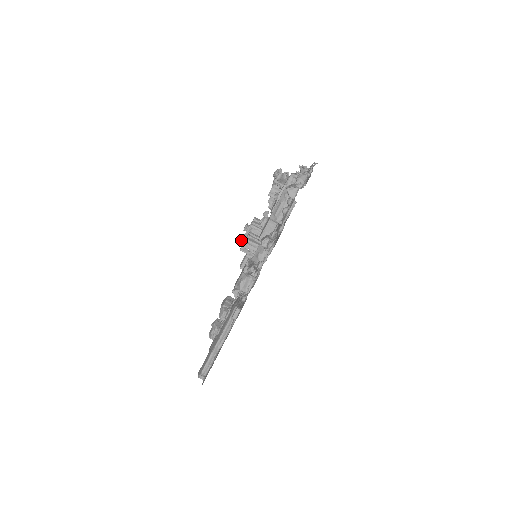
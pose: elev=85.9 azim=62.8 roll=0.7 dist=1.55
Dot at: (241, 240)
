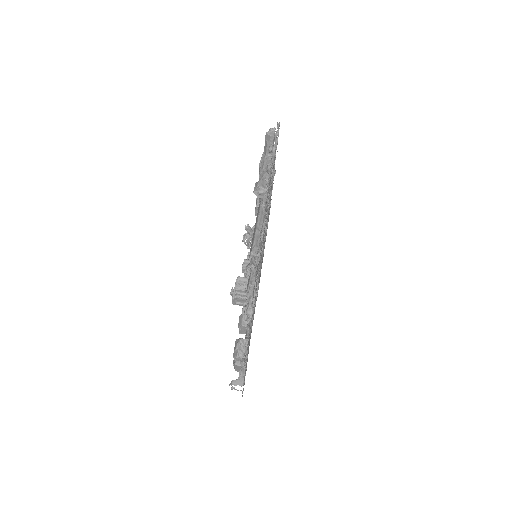
Dot at: (232, 297)
